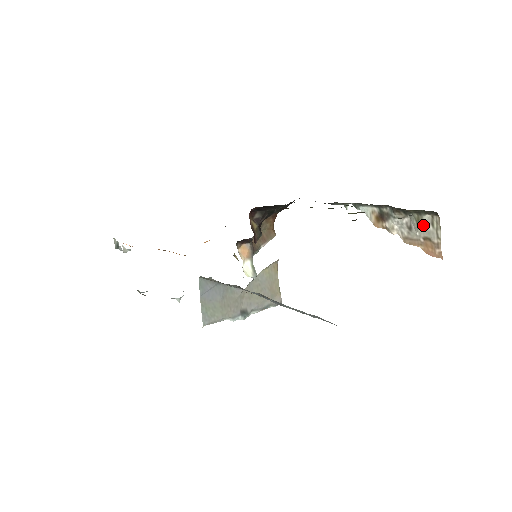
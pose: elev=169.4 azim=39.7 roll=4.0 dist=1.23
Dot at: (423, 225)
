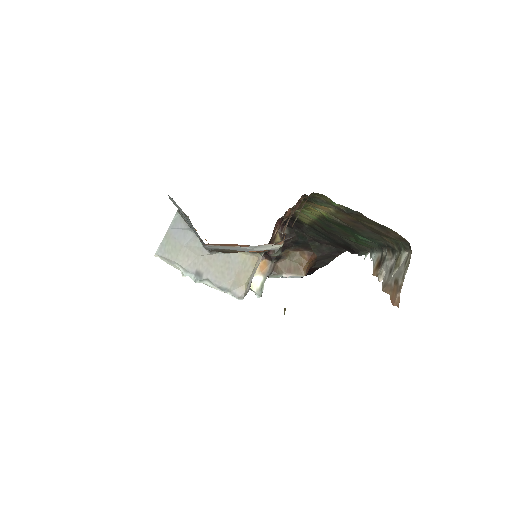
Dot at: (399, 265)
